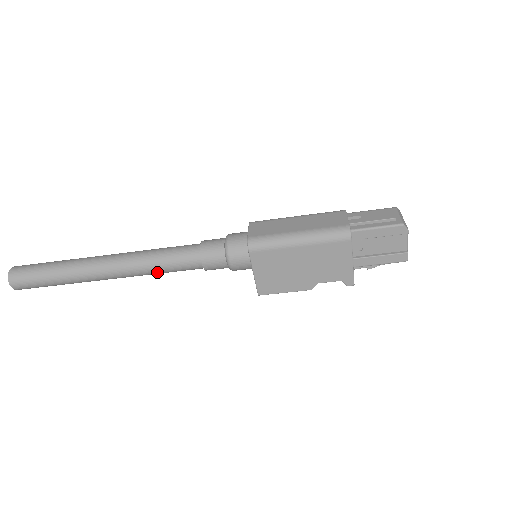
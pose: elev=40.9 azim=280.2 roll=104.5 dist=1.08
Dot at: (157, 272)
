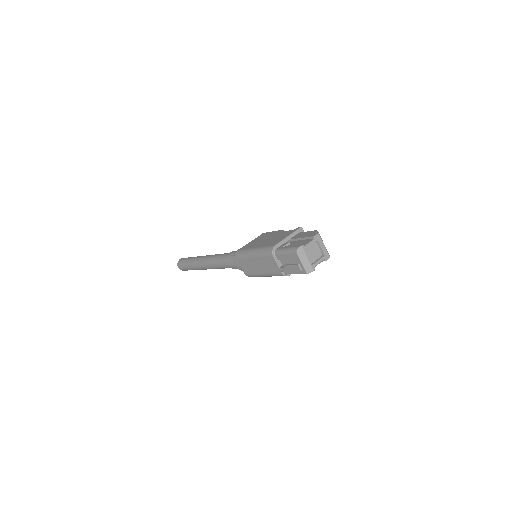
Dot at: occluded
